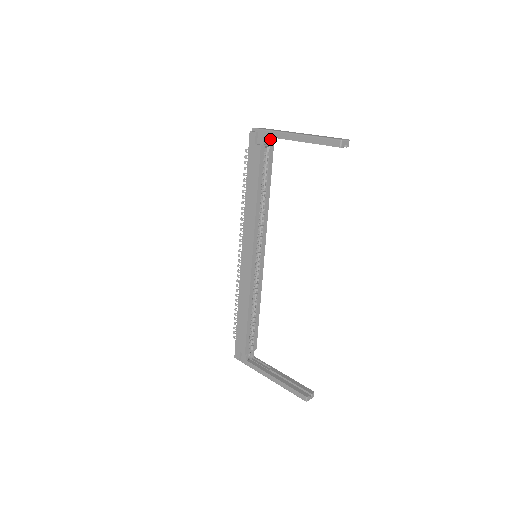
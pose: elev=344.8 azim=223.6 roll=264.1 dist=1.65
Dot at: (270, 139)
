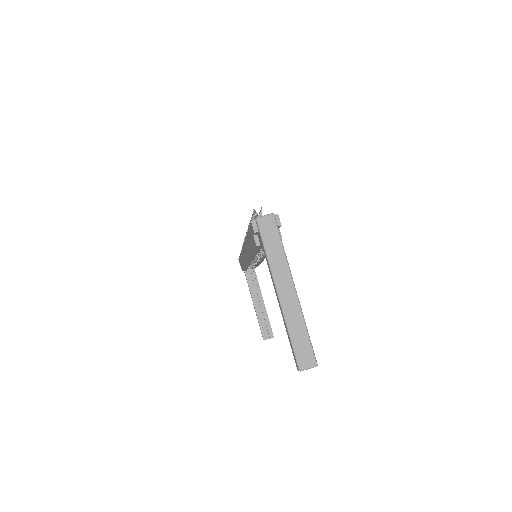
Dot at: occluded
